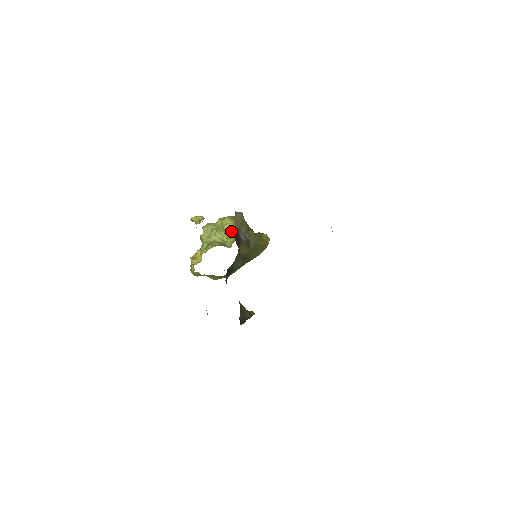
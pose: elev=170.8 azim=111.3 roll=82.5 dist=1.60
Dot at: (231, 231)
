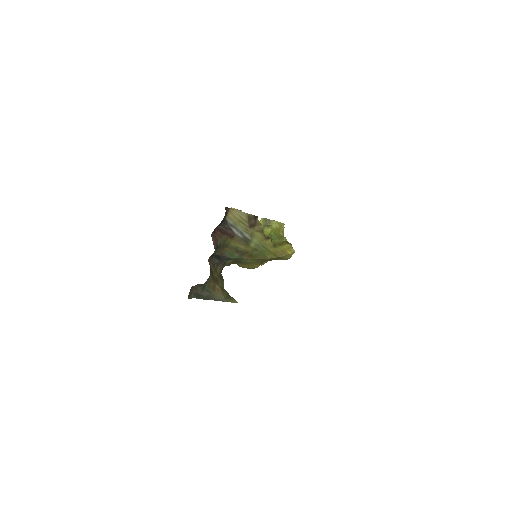
Dot at: occluded
